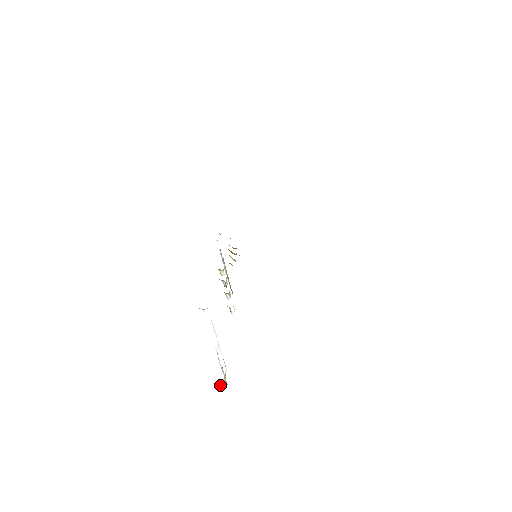
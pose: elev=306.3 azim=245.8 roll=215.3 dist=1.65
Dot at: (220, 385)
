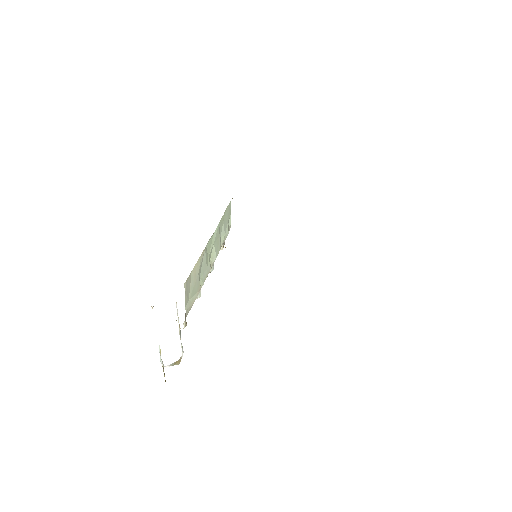
Dot at: (173, 365)
